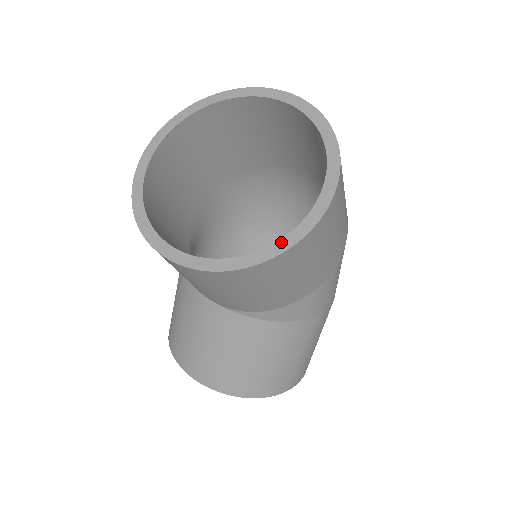
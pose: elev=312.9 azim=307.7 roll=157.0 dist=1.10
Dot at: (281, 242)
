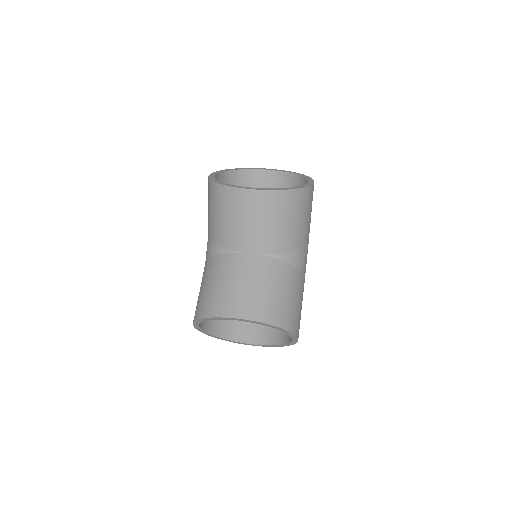
Dot at: (304, 185)
